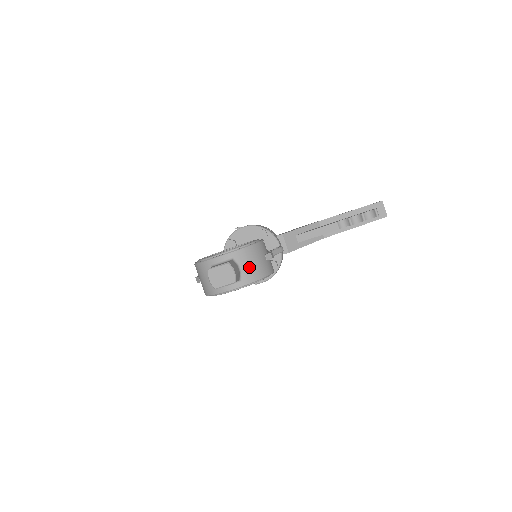
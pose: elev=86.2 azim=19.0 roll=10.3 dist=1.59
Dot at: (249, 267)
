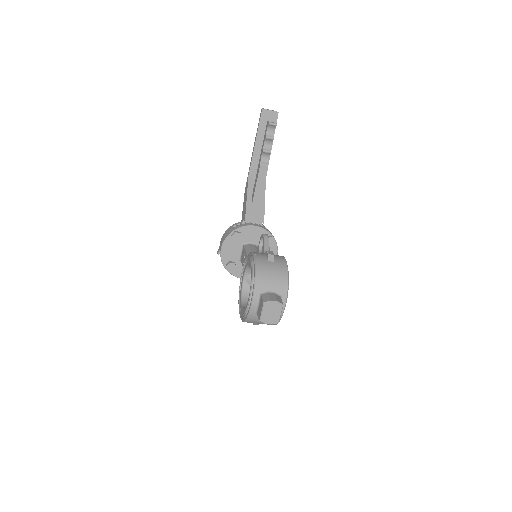
Dot at: (274, 283)
